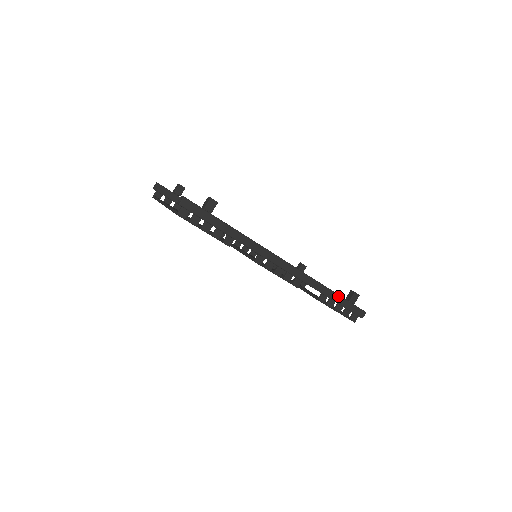
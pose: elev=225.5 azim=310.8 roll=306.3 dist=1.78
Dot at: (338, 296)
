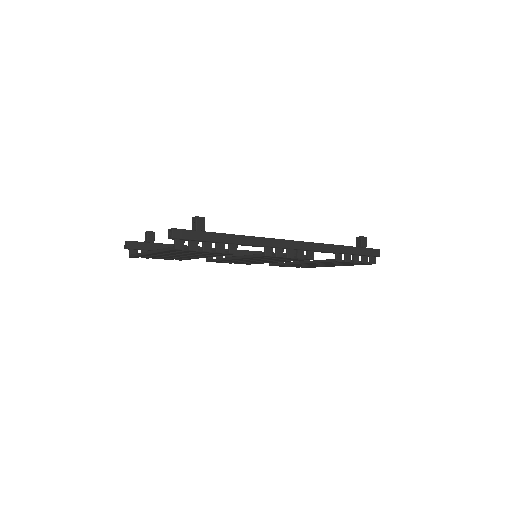
Dot at: (350, 248)
